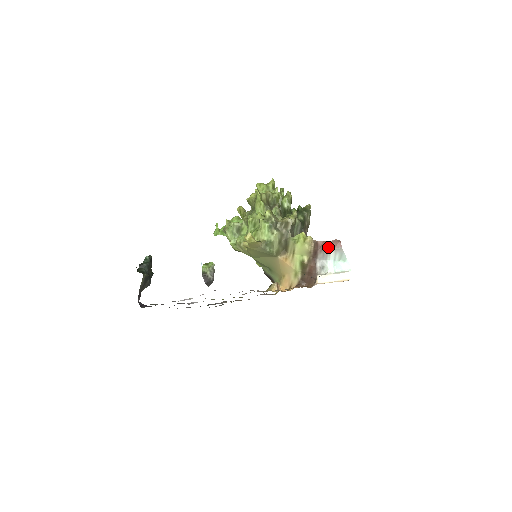
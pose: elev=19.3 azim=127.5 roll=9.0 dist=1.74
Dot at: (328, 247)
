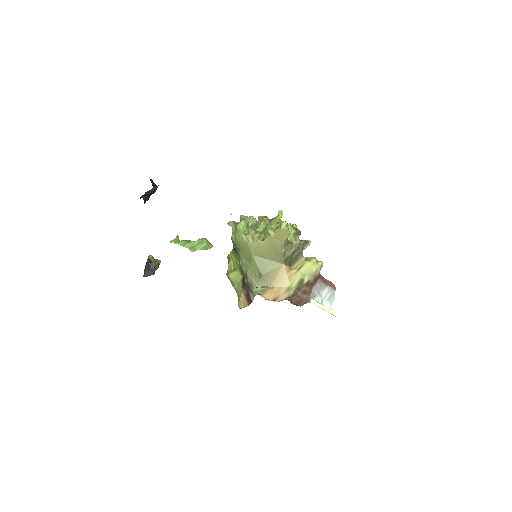
Dot at: (326, 282)
